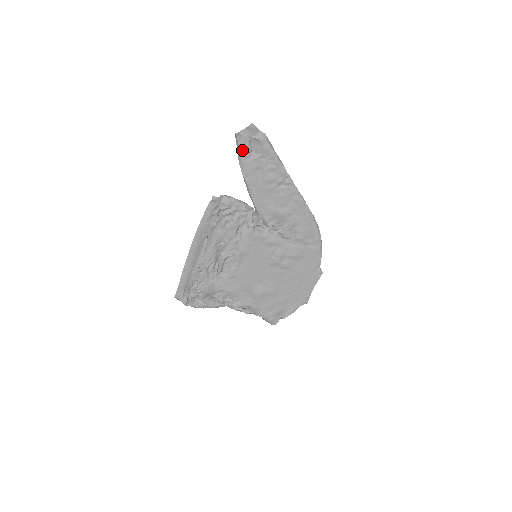
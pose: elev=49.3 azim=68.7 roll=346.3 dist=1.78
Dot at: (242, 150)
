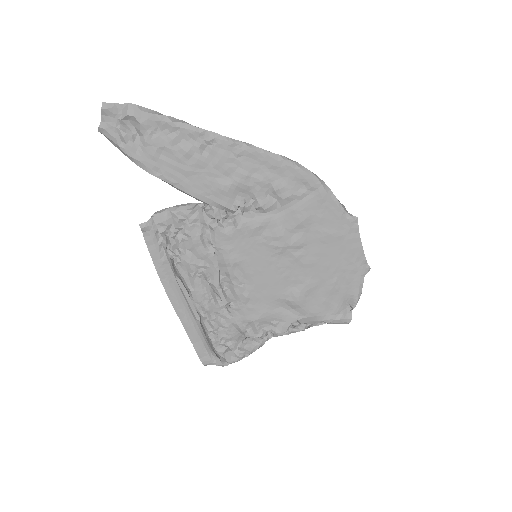
Dot at: (122, 145)
